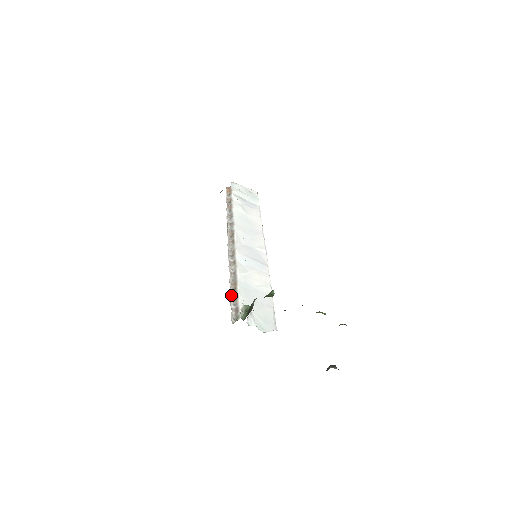
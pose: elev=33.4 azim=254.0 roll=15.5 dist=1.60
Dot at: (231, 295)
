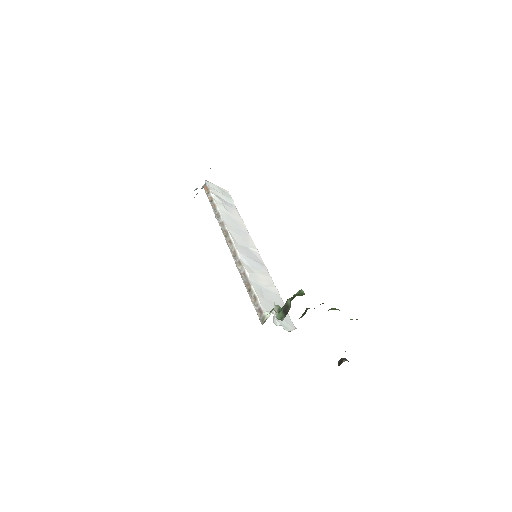
Dot at: (250, 296)
